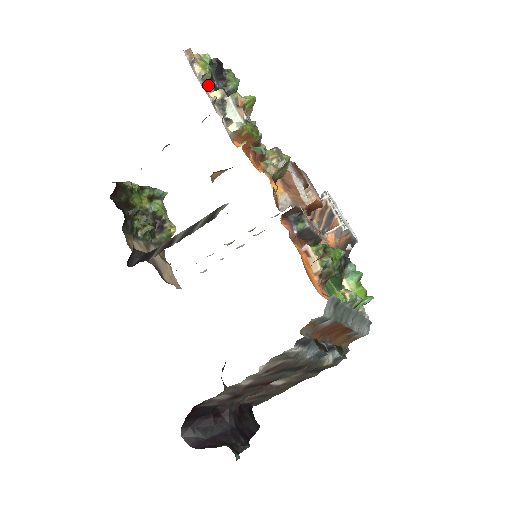
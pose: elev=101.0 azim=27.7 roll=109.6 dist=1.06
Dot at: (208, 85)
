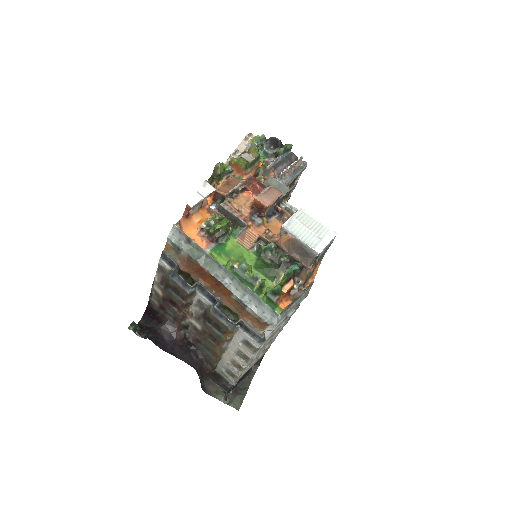
Dot at: occluded
